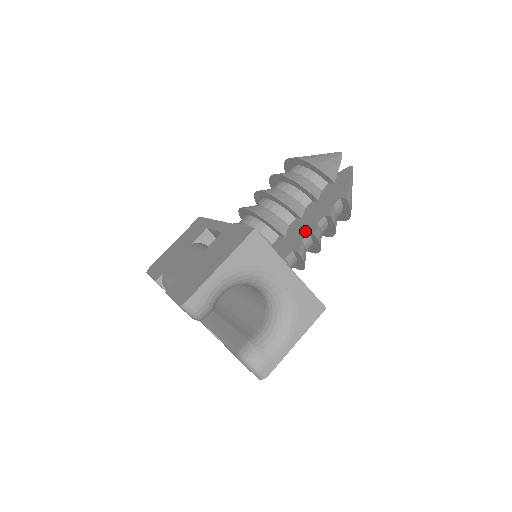
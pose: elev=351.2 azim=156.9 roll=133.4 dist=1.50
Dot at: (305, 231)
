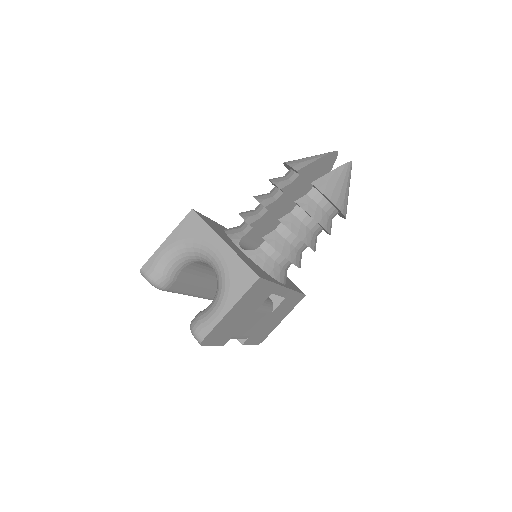
Dot at: occluded
